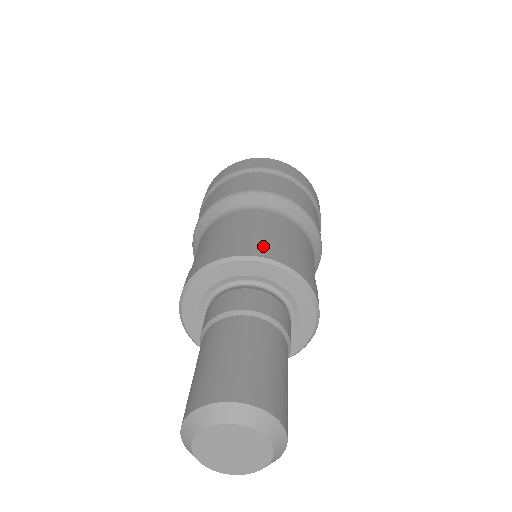
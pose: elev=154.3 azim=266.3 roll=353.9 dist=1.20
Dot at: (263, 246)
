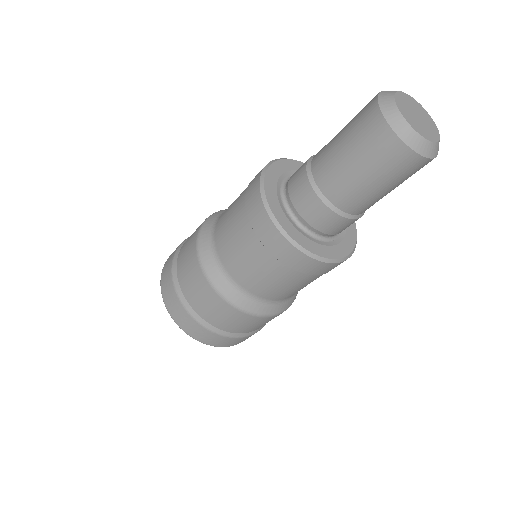
Dot at: occluded
